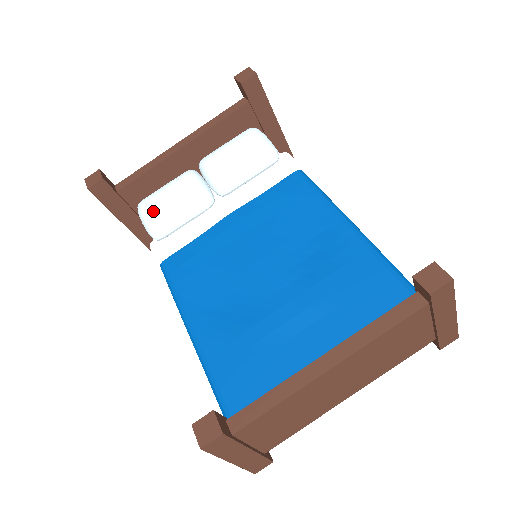
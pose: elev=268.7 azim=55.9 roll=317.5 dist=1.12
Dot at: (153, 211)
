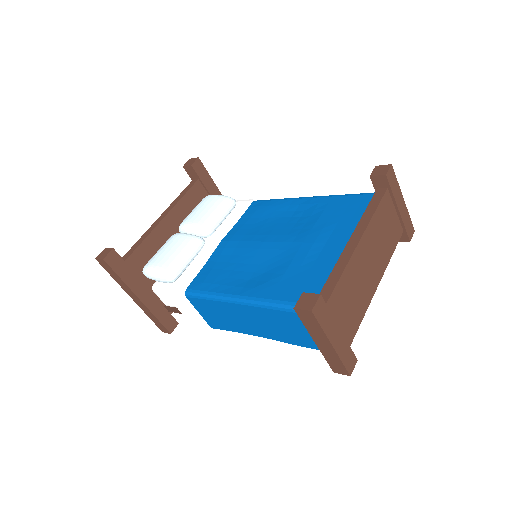
Dot at: (161, 262)
